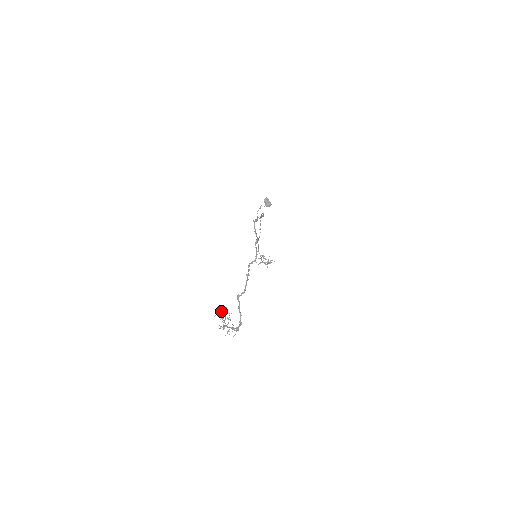
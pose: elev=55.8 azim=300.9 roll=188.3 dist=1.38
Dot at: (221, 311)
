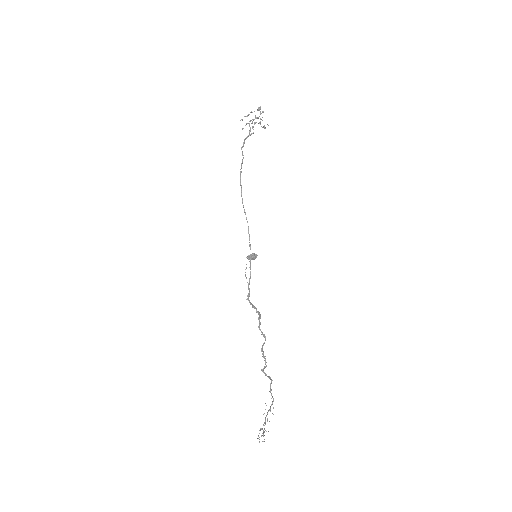
Dot at: (259, 433)
